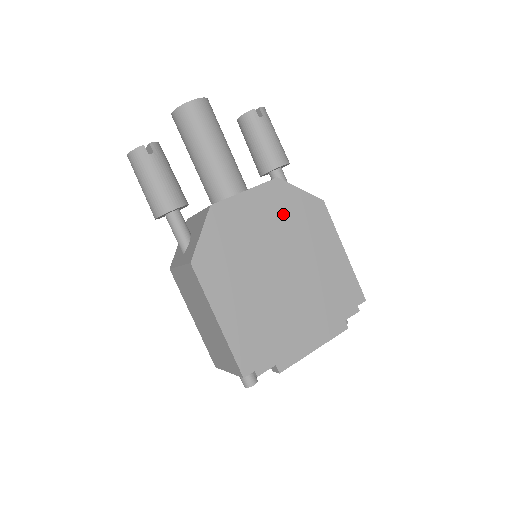
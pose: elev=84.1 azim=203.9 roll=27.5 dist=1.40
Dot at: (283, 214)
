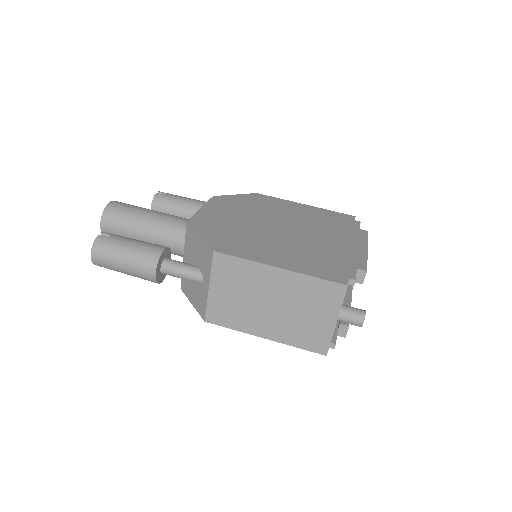
Dot at: (241, 207)
